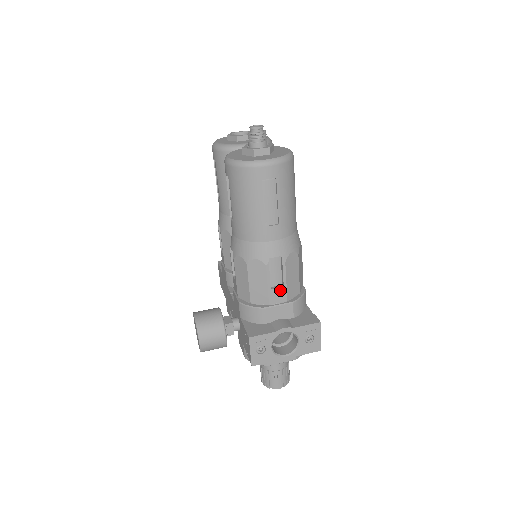
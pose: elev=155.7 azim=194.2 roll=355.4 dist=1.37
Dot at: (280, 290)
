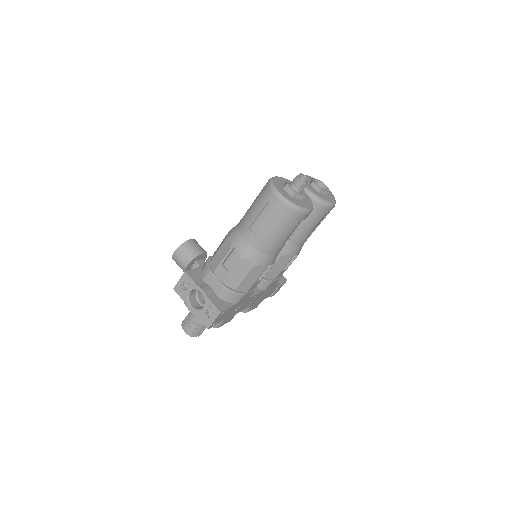
Dot at: (225, 272)
